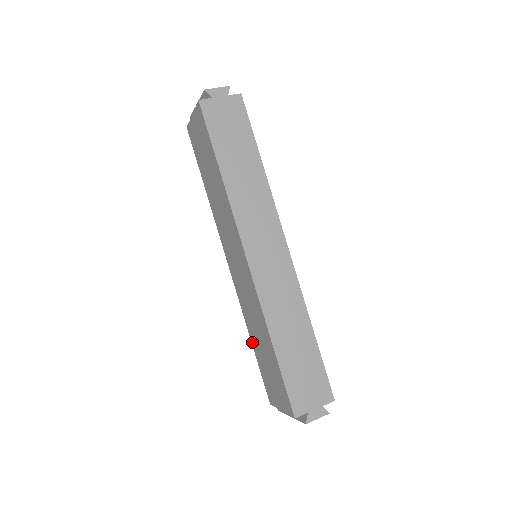
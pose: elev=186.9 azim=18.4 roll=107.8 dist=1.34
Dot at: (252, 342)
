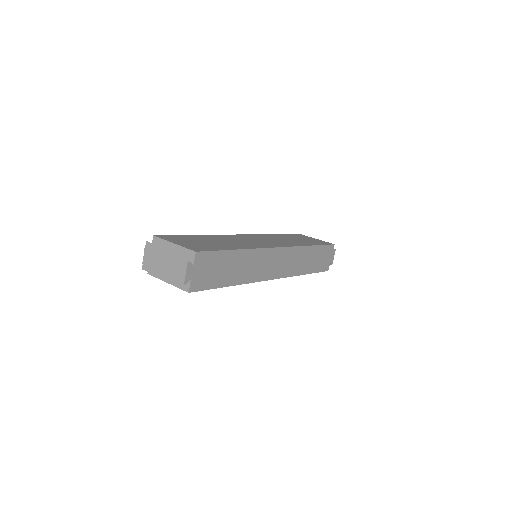
Dot at: occluded
